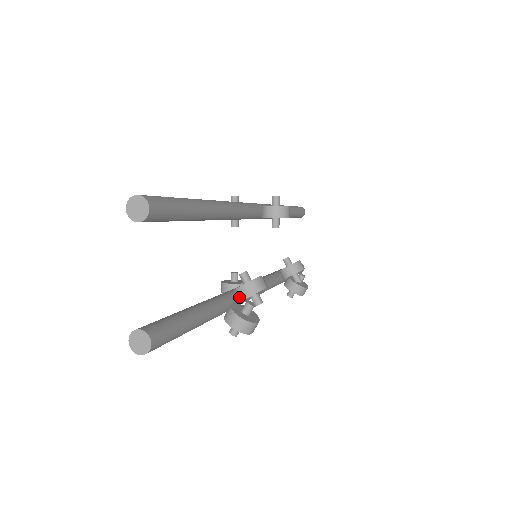
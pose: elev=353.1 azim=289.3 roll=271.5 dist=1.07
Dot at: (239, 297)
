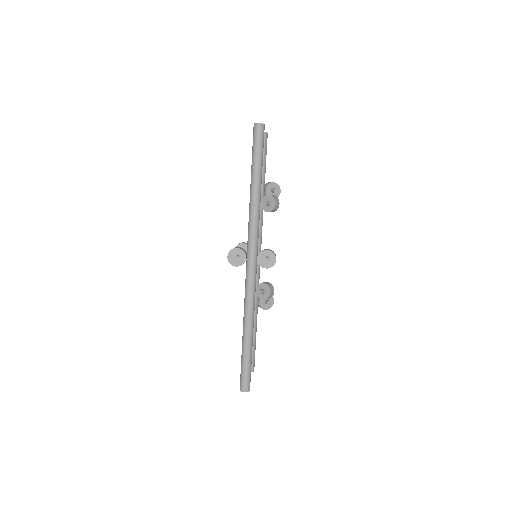
Dot at: occluded
